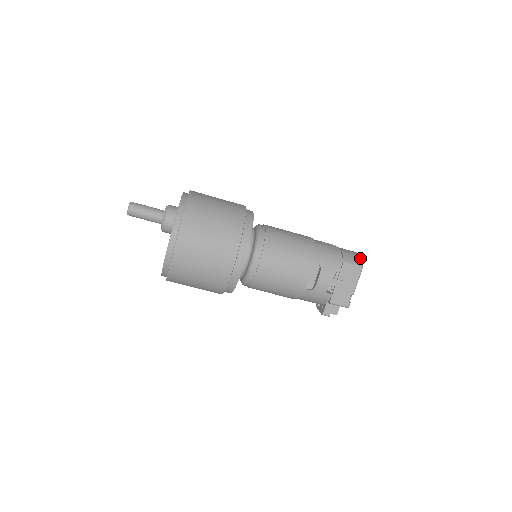
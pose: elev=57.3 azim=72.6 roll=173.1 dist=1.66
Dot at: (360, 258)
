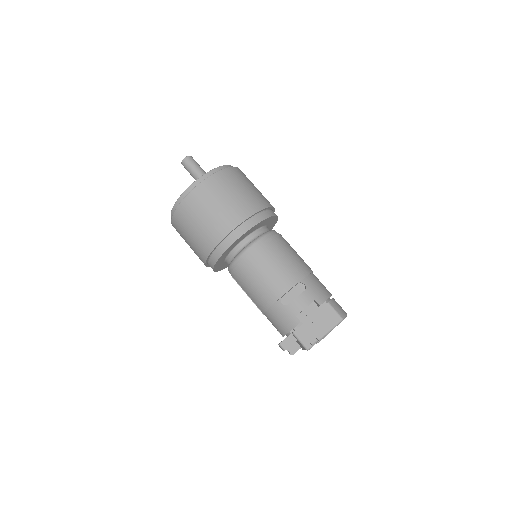
Dot at: (346, 313)
